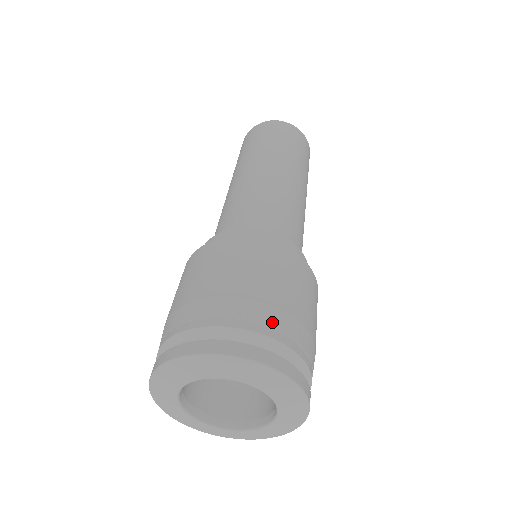
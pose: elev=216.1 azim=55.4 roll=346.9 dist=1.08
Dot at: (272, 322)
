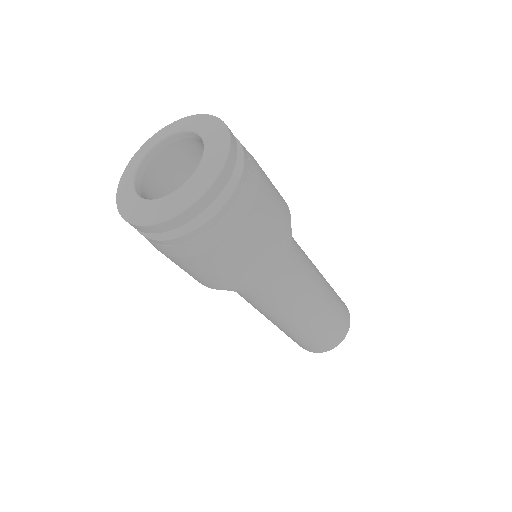
Dot at: occluded
